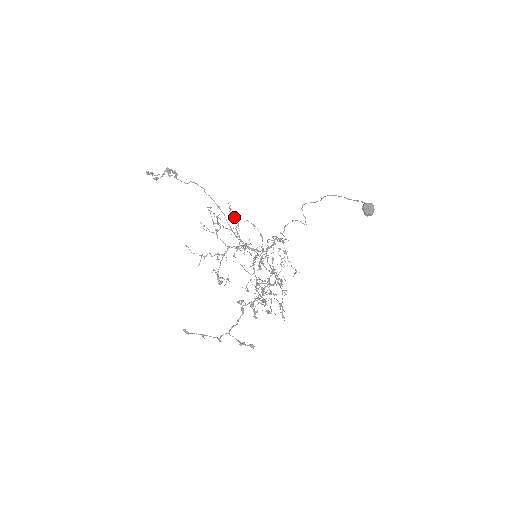
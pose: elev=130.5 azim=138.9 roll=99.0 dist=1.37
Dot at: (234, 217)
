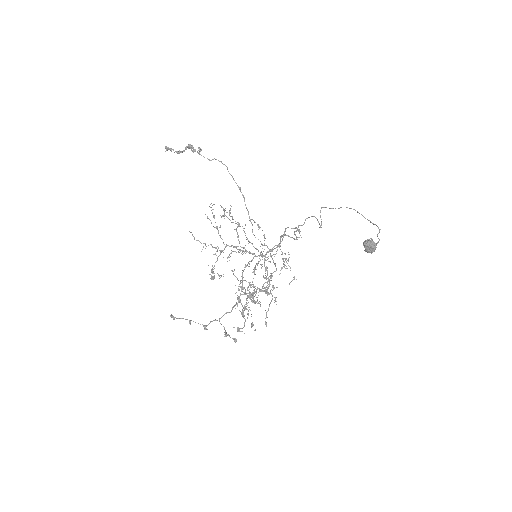
Dot at: occluded
